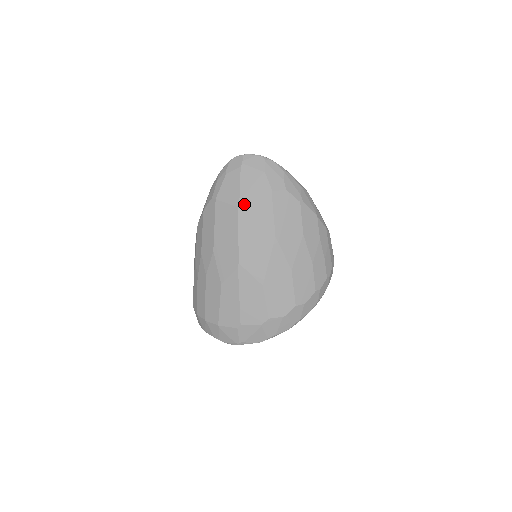
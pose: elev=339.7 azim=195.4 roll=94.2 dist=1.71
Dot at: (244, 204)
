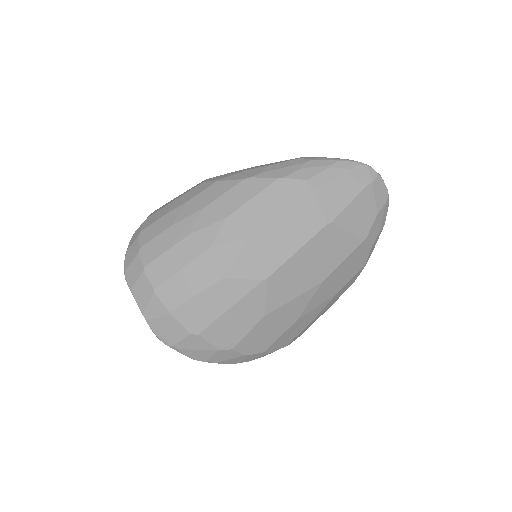
Dot at: (335, 226)
